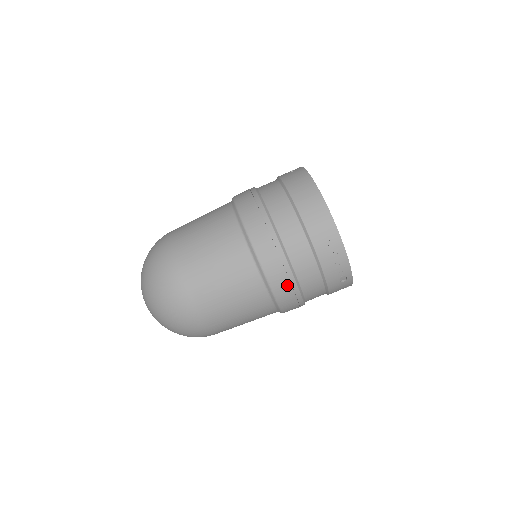
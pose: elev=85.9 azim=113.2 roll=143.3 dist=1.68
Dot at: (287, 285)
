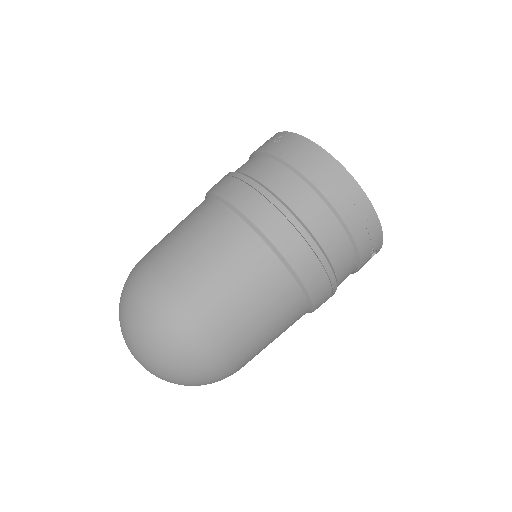
Dot at: (326, 283)
